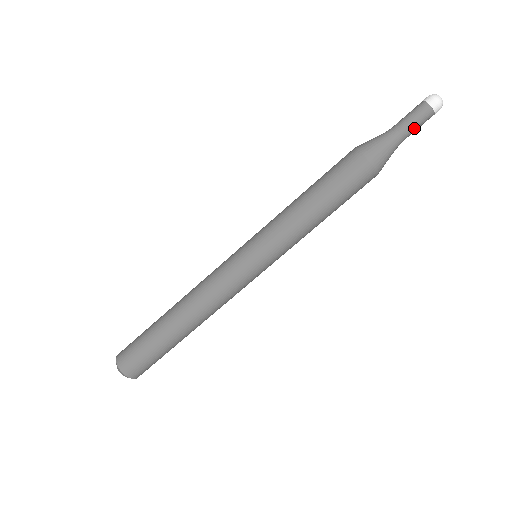
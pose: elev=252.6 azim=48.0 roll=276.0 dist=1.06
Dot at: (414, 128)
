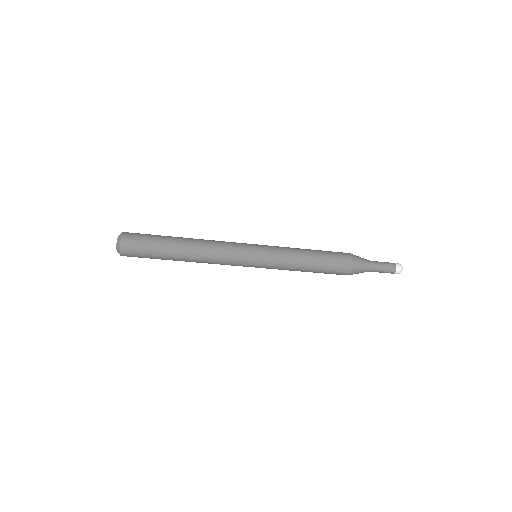
Dot at: (380, 272)
